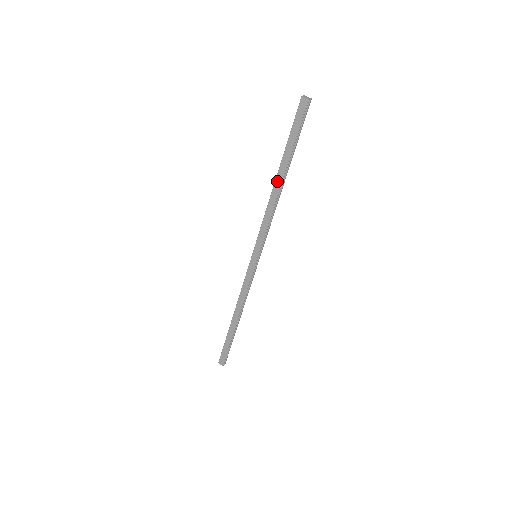
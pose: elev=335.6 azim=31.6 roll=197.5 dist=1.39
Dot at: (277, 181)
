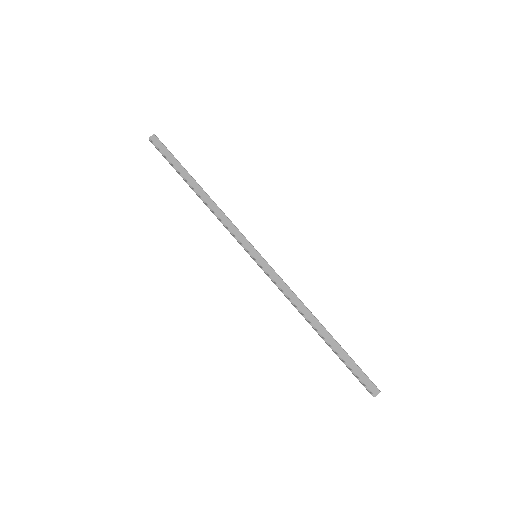
Dot at: (198, 191)
